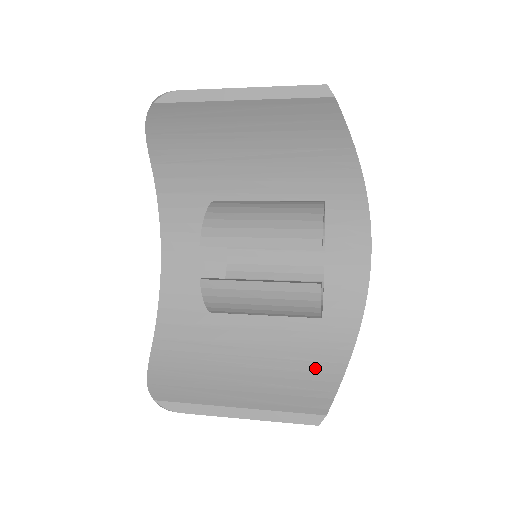
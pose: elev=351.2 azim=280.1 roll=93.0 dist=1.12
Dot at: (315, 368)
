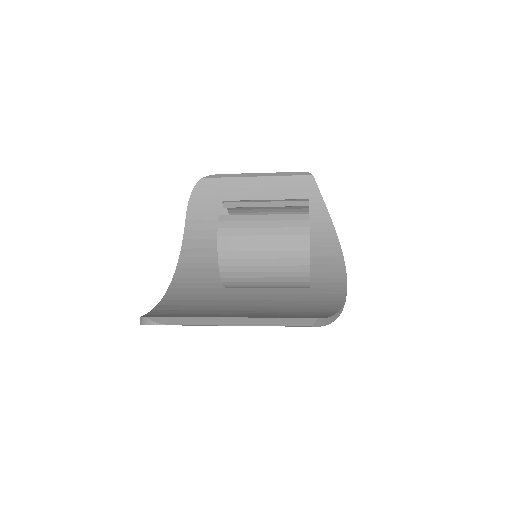
Dot at: (305, 315)
